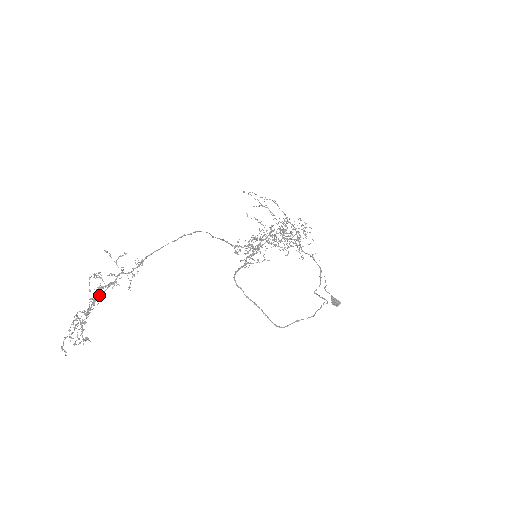
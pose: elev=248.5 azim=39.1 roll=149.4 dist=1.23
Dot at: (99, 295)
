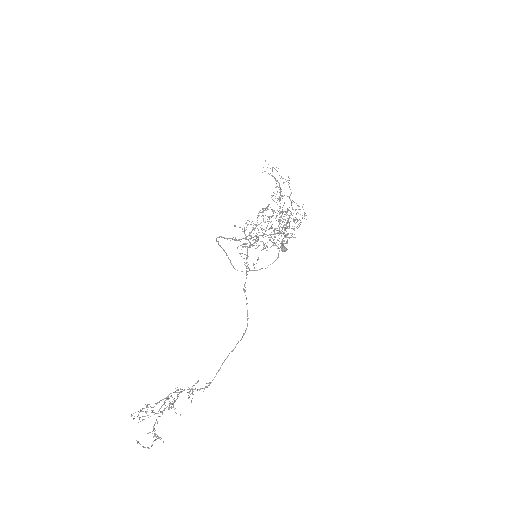
Dot at: occluded
